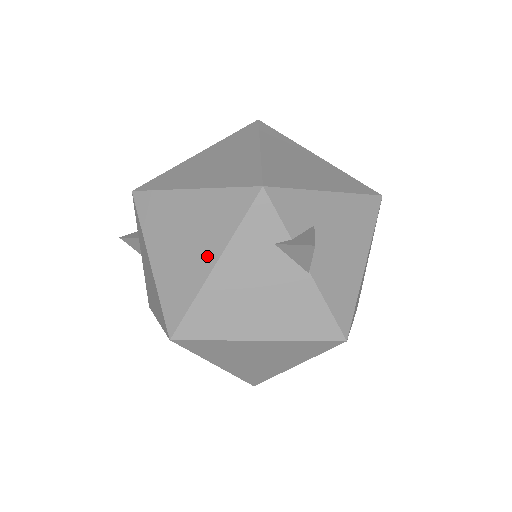
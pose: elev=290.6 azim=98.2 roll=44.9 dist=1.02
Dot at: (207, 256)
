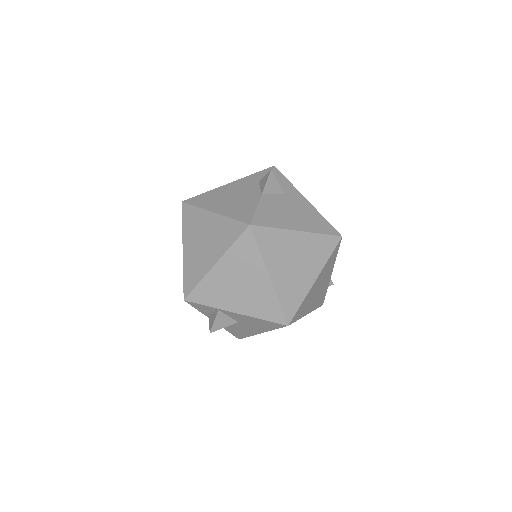
Dot at: occluded
